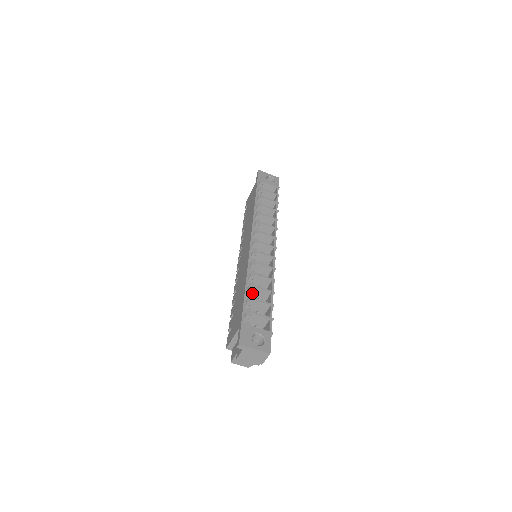
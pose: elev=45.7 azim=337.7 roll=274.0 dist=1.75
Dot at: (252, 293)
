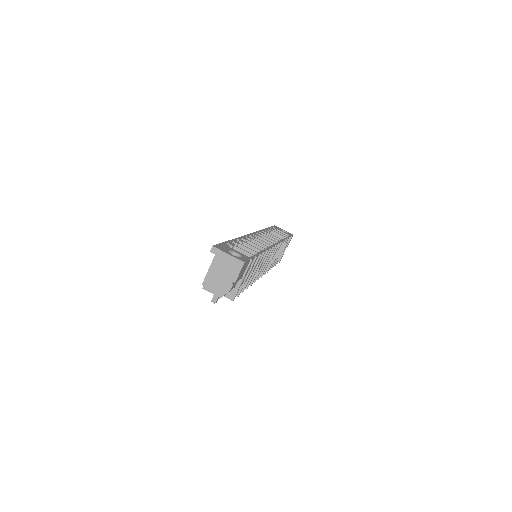
Dot at: occluded
